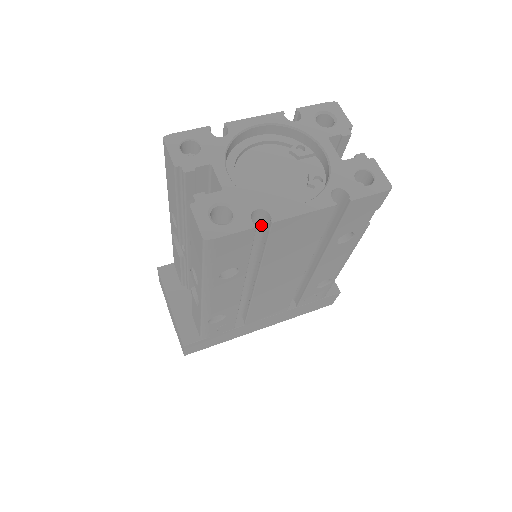
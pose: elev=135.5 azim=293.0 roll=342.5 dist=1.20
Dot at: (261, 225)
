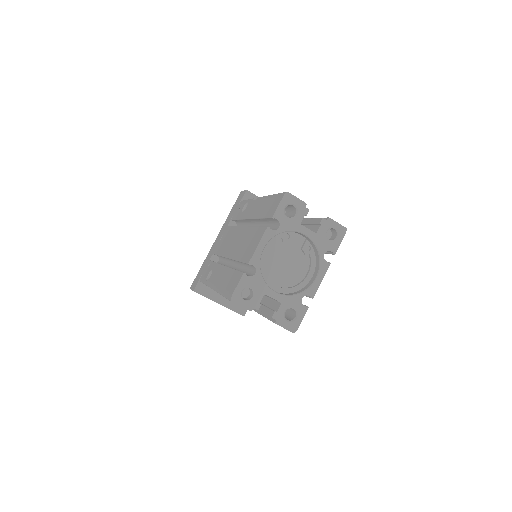
Dot at: occluded
